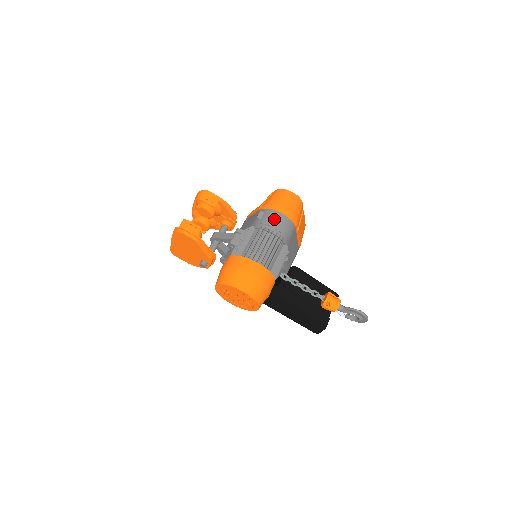
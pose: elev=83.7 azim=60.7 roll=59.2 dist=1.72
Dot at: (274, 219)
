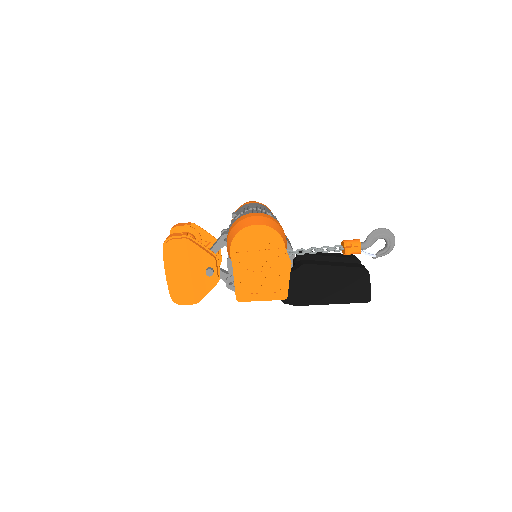
Dot at: occluded
